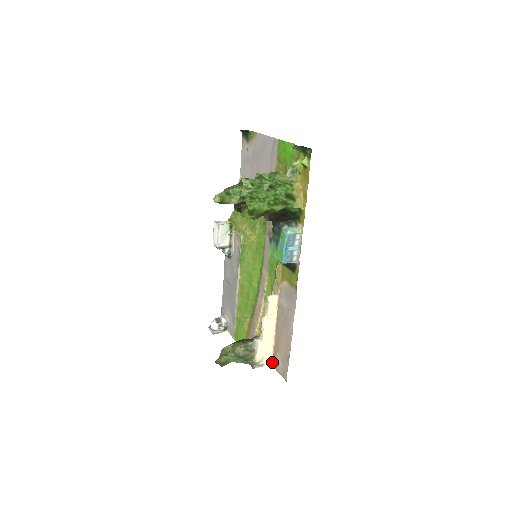
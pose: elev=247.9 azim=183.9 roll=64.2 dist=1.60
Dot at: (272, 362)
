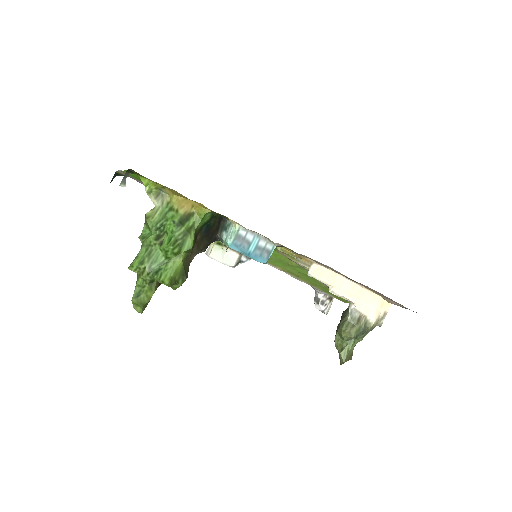
Dot at: occluded
